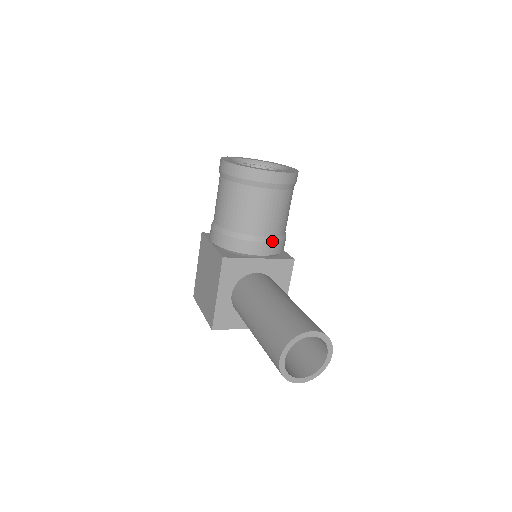
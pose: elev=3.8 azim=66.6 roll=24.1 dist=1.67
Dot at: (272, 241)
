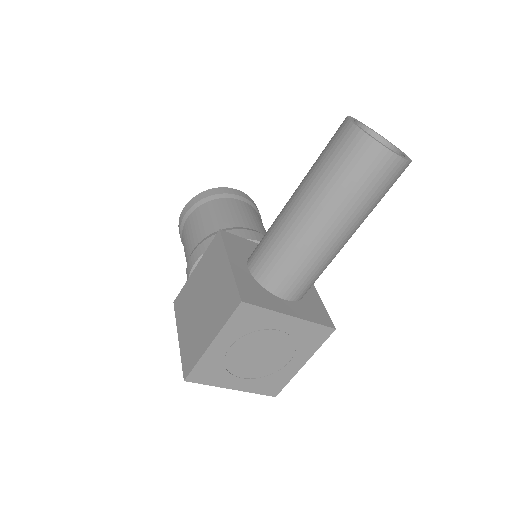
Dot at: occluded
